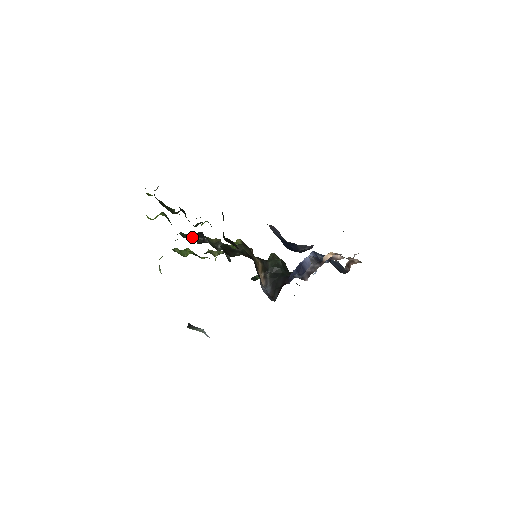
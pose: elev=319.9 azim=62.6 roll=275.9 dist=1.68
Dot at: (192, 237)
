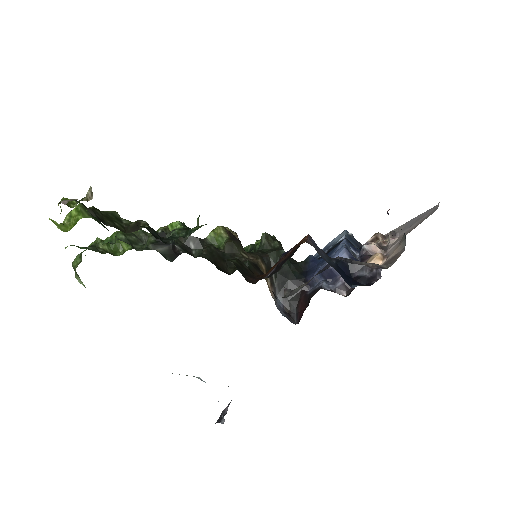
Dot at: (153, 248)
